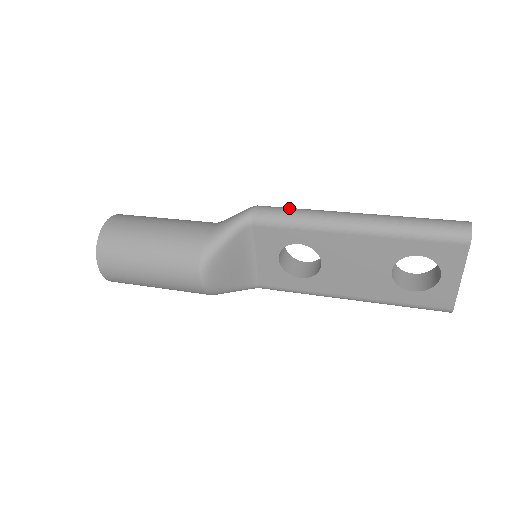
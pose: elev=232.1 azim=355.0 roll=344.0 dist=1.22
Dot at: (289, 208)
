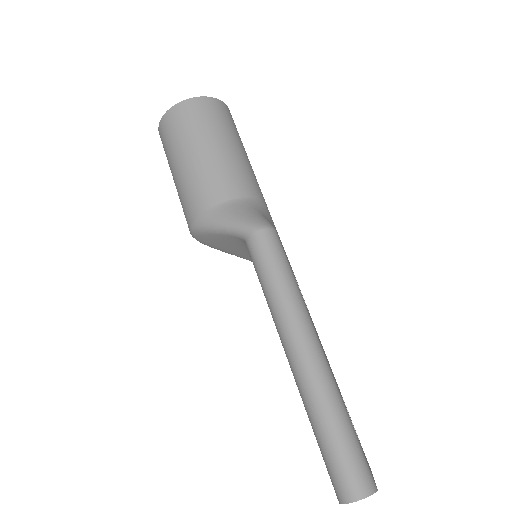
Dot at: (277, 267)
